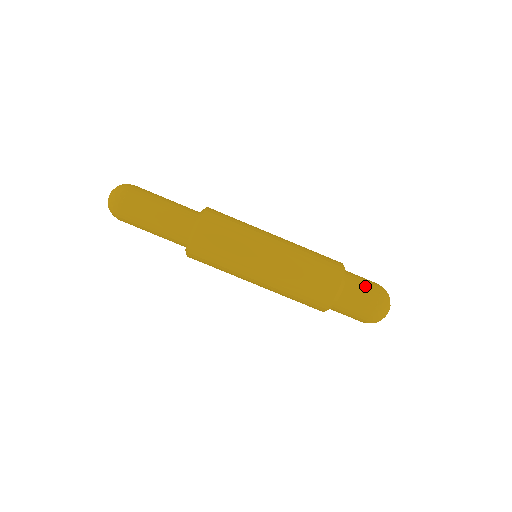
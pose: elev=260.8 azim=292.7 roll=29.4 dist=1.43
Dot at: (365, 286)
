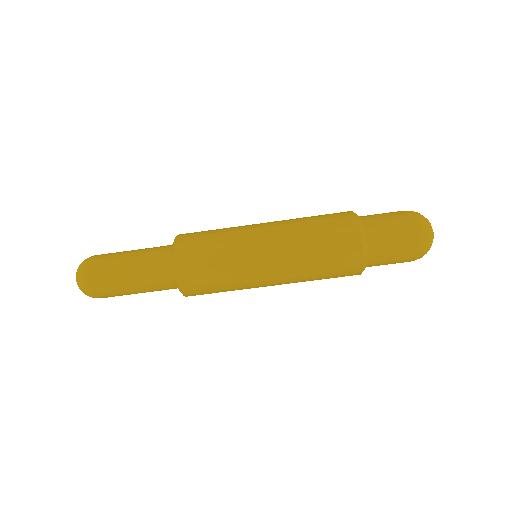
Dot at: (394, 244)
